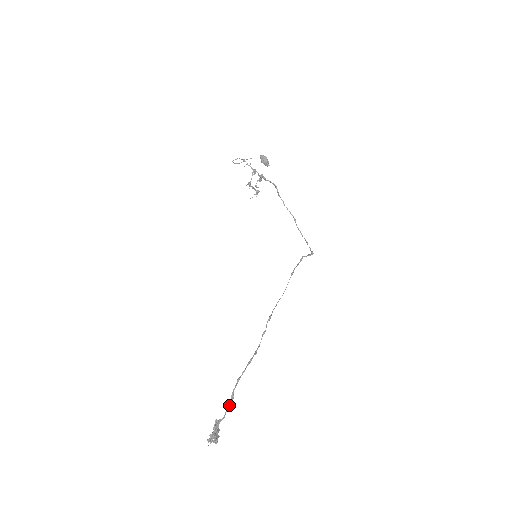
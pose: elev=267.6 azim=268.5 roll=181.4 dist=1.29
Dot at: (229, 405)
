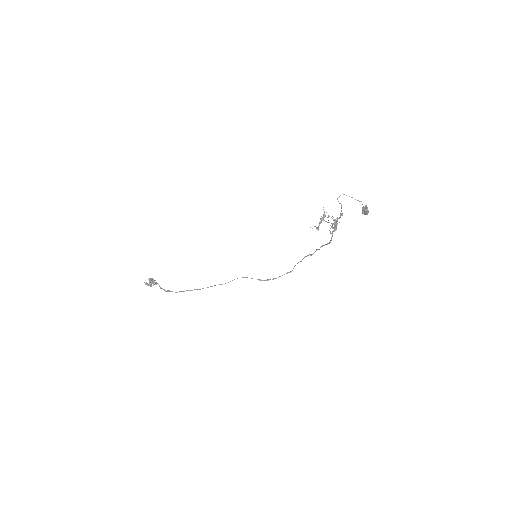
Dot at: (164, 290)
